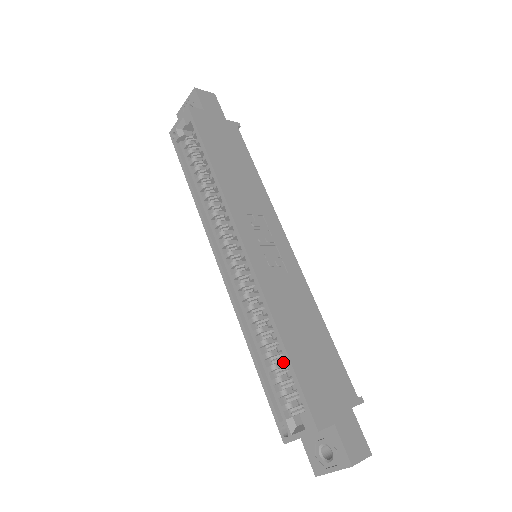
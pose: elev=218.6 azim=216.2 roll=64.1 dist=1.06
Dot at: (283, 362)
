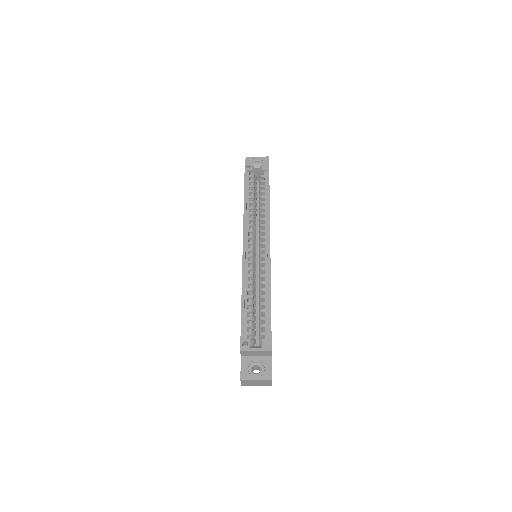
Dot at: (262, 311)
